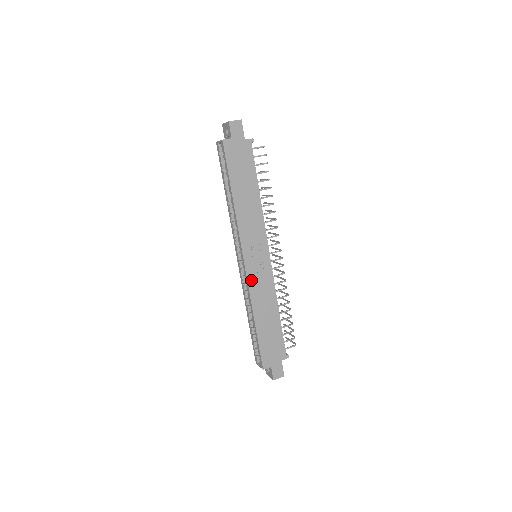
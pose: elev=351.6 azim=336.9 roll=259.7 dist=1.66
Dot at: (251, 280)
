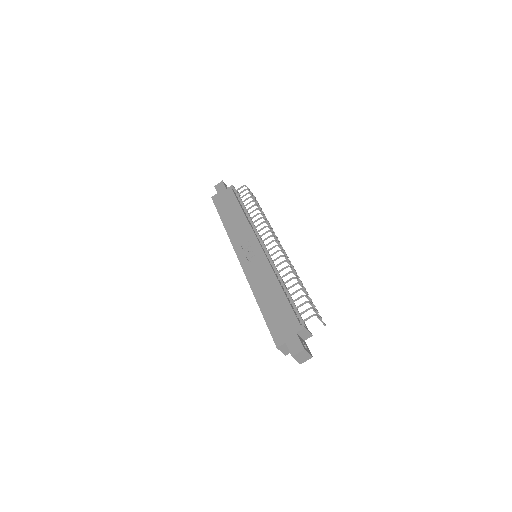
Dot at: (248, 271)
